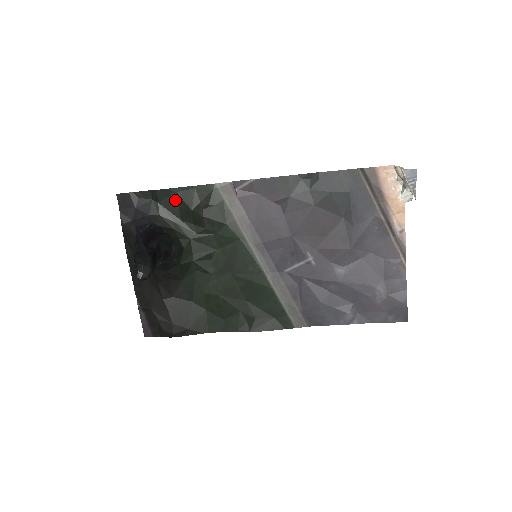
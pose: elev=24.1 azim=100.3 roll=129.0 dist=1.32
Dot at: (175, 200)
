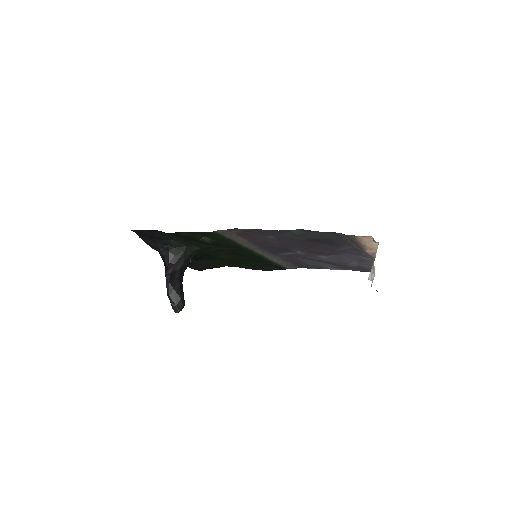
Dot at: (183, 235)
